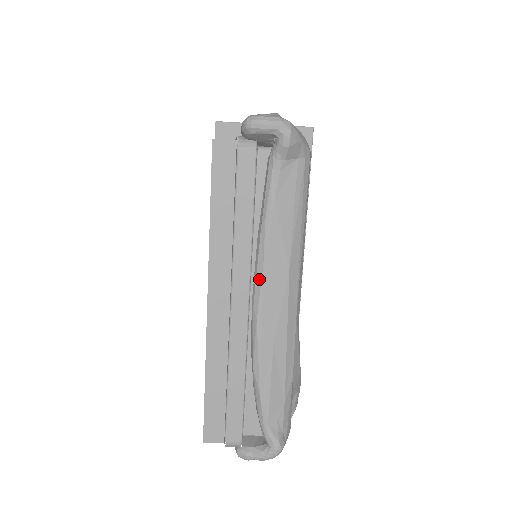
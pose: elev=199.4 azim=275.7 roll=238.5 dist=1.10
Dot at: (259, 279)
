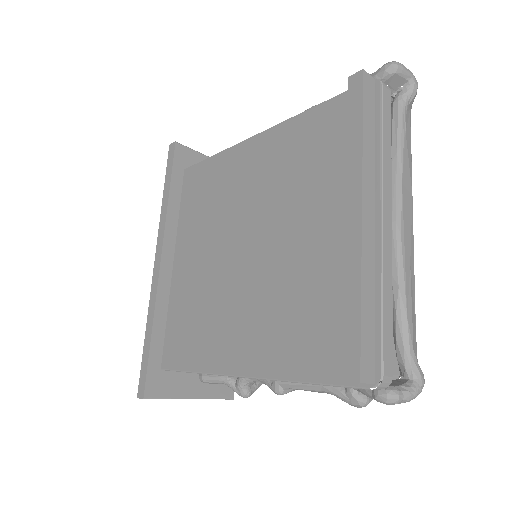
Dot at: (399, 197)
